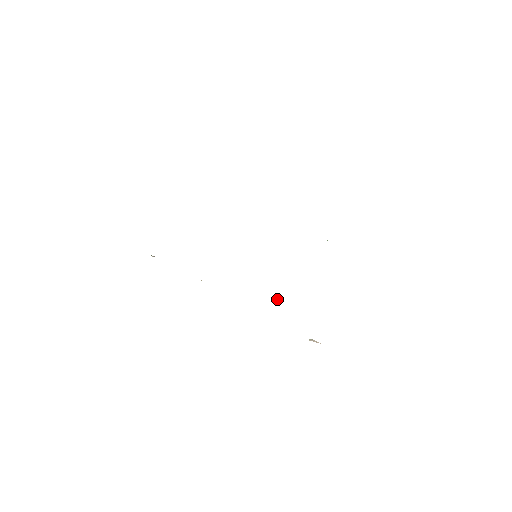
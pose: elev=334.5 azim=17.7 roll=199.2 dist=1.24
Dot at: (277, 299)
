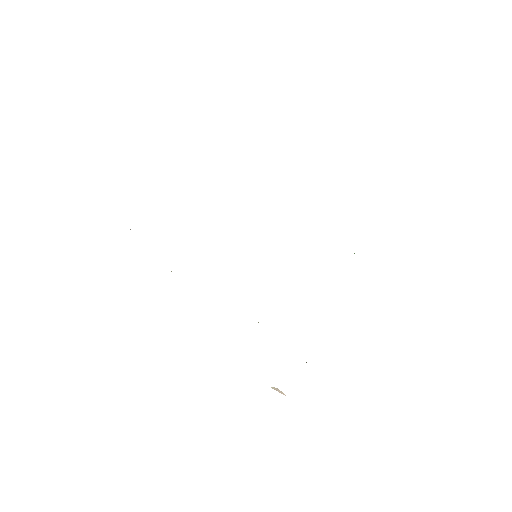
Dot at: occluded
